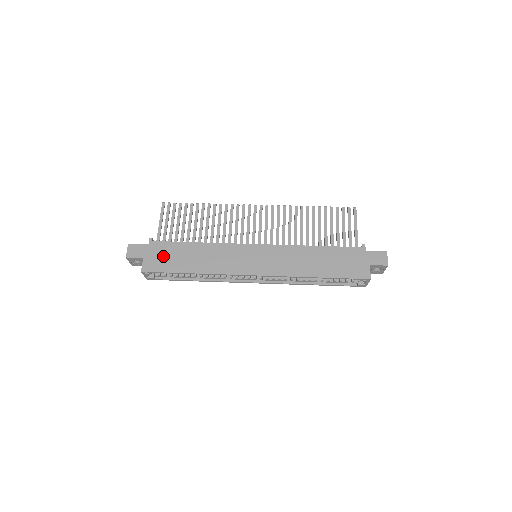
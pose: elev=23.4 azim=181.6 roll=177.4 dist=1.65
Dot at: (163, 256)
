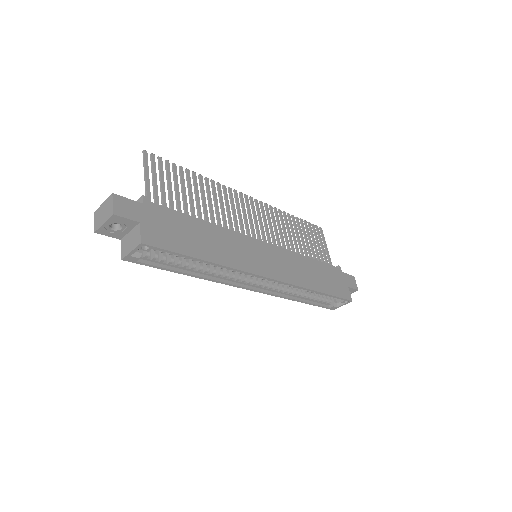
Dot at: (167, 227)
